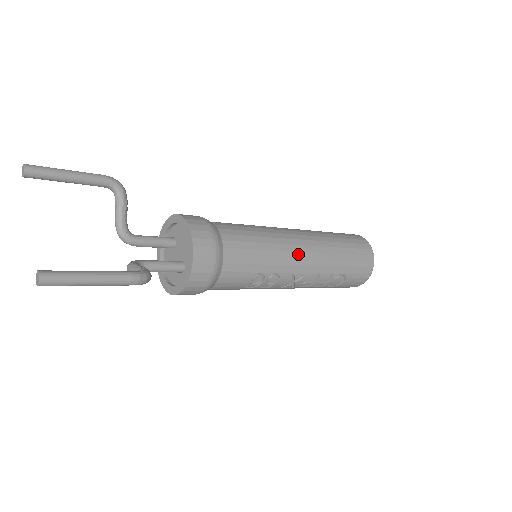
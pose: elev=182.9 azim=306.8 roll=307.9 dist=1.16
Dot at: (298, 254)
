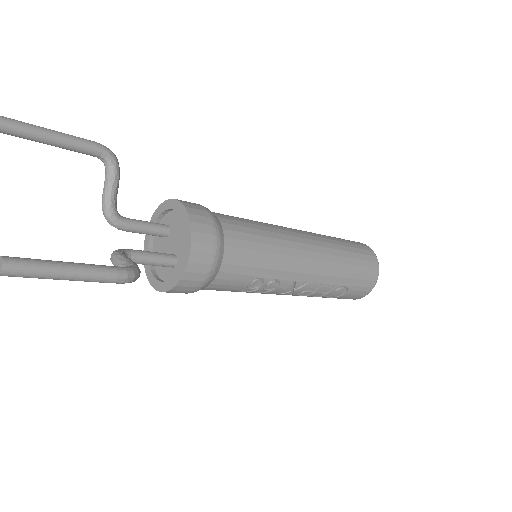
Dot at: (303, 260)
